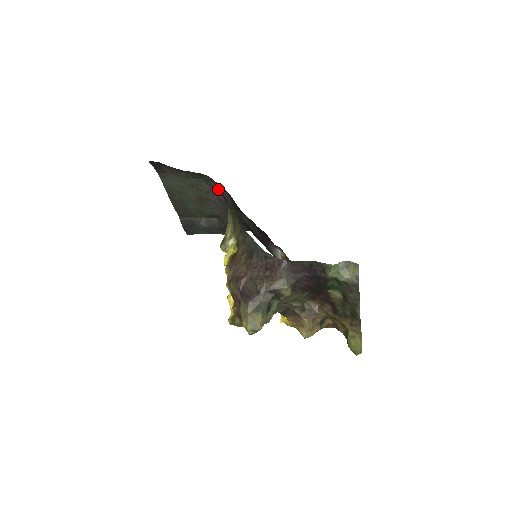
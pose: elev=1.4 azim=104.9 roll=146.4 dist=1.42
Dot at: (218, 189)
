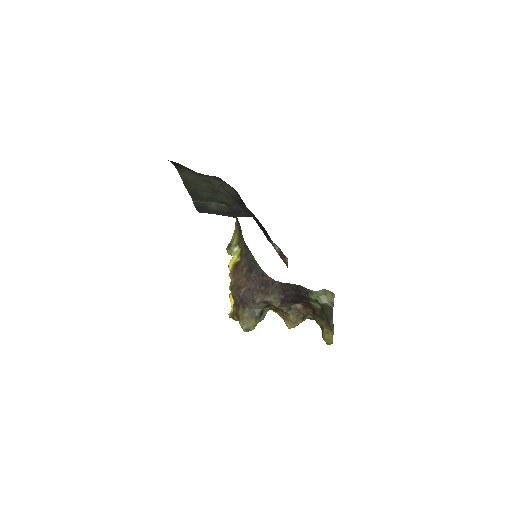
Dot at: (228, 186)
